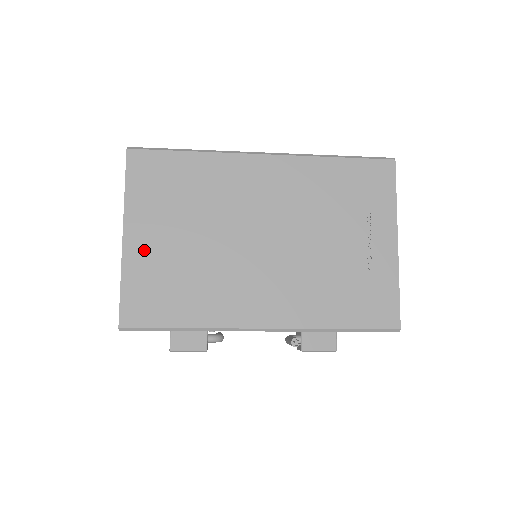
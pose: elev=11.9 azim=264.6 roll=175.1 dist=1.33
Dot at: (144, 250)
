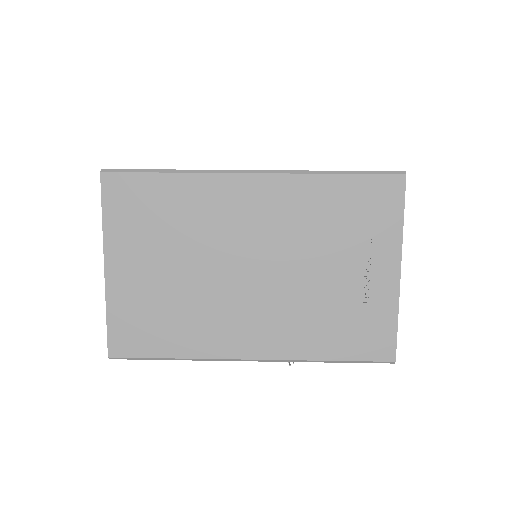
Dot at: (127, 282)
